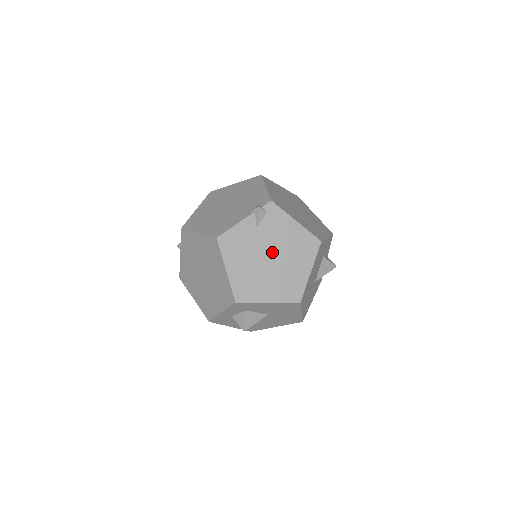
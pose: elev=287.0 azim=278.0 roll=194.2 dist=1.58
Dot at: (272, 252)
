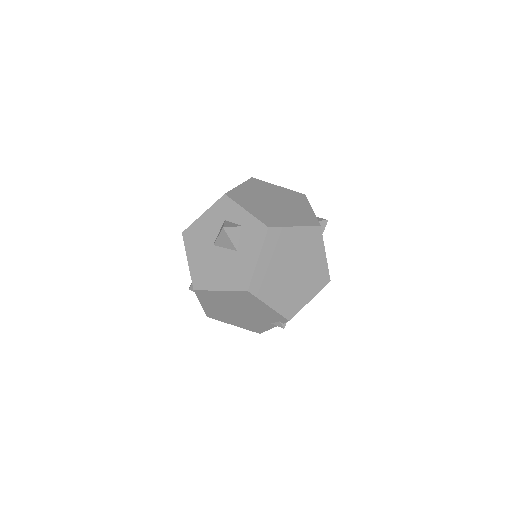
Dot at: occluded
